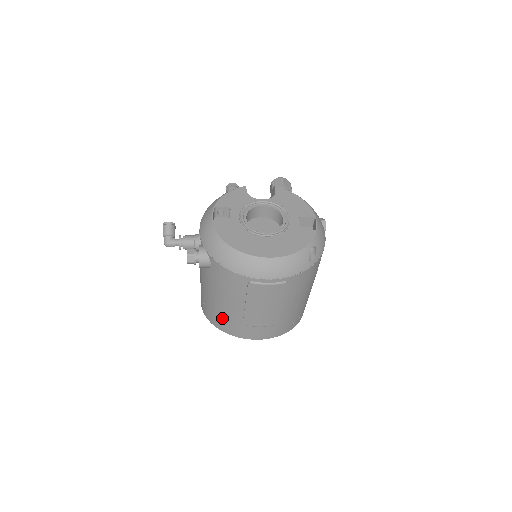
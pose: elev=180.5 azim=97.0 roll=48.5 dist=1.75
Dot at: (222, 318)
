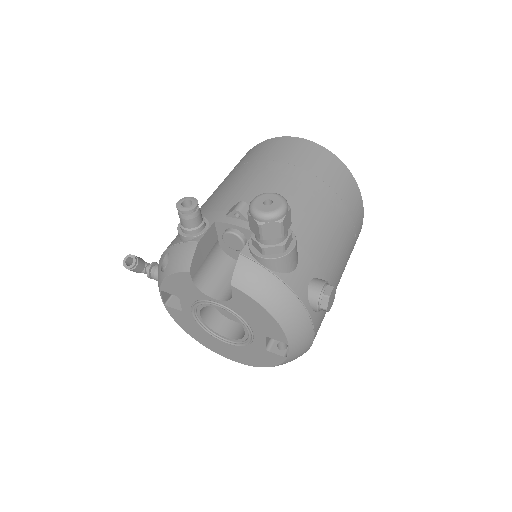
Dot at: occluded
